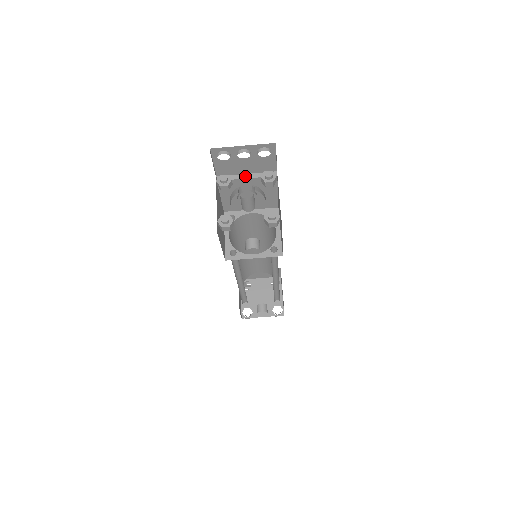
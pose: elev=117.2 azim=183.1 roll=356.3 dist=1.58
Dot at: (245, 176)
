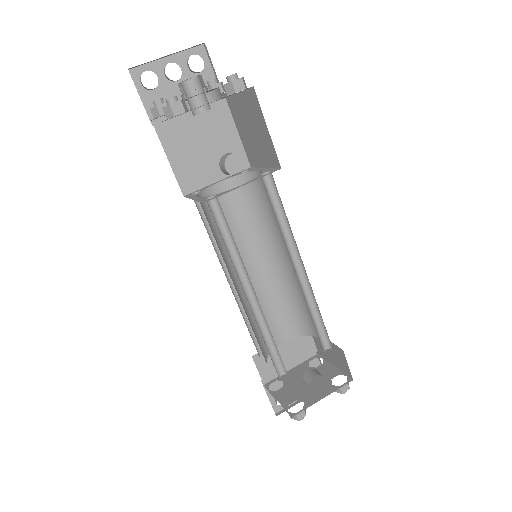
Dot at: (187, 112)
